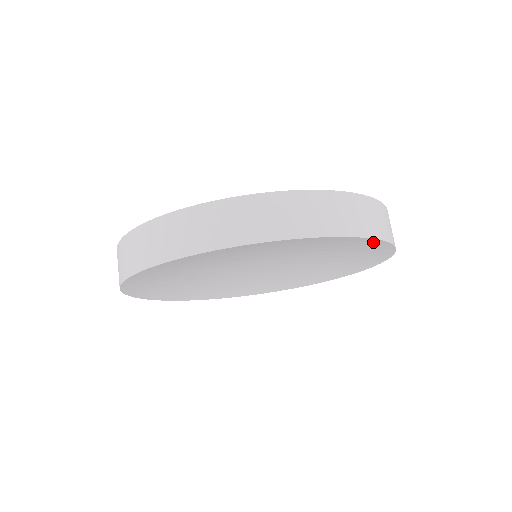
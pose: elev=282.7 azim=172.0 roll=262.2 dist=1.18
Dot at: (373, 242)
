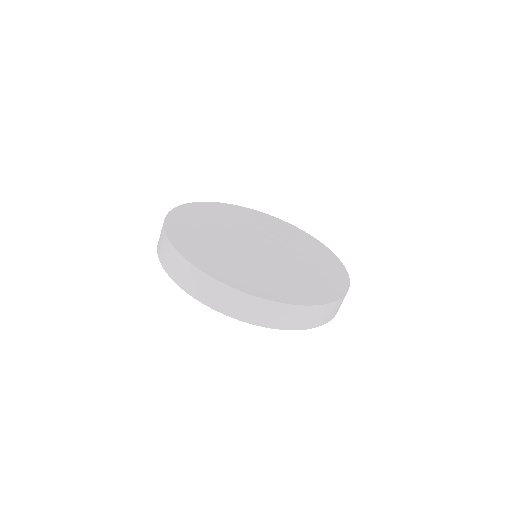
Dot at: occluded
